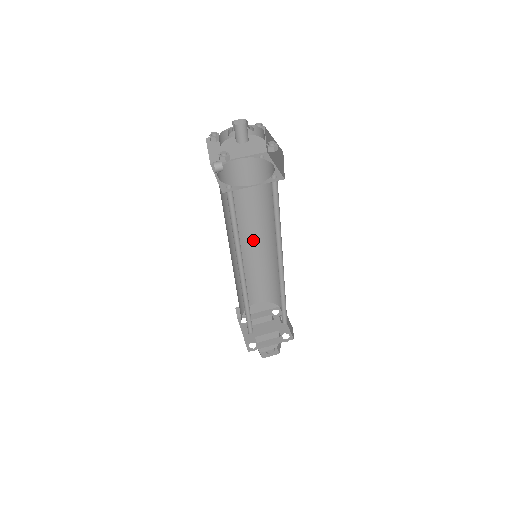
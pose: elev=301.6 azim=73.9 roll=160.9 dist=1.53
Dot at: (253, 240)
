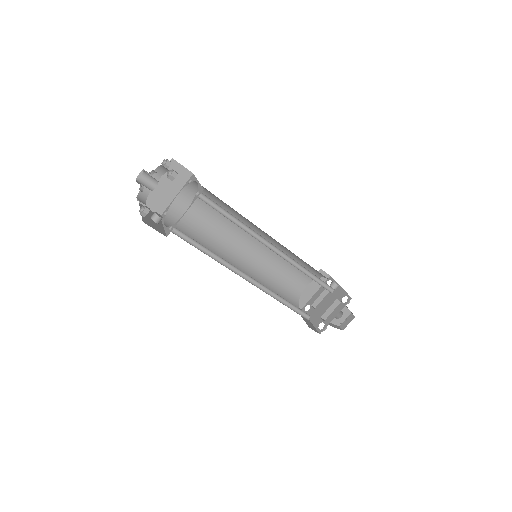
Dot at: (251, 243)
